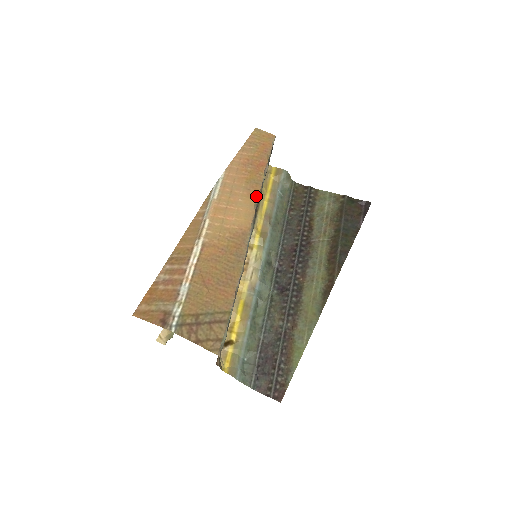
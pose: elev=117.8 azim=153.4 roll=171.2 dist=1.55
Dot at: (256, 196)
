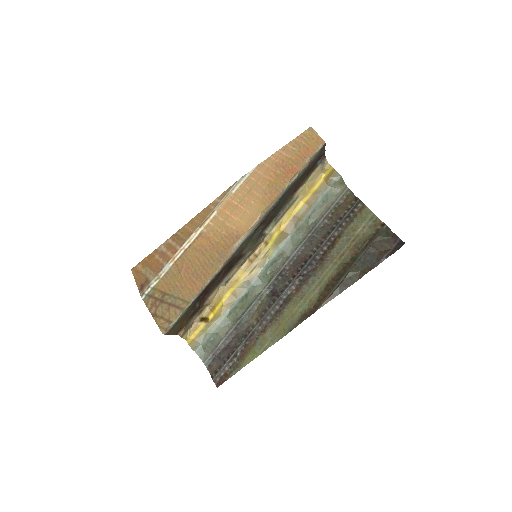
Dot at: (268, 203)
